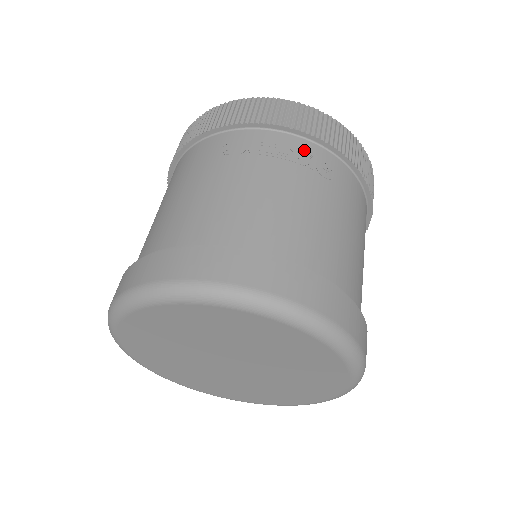
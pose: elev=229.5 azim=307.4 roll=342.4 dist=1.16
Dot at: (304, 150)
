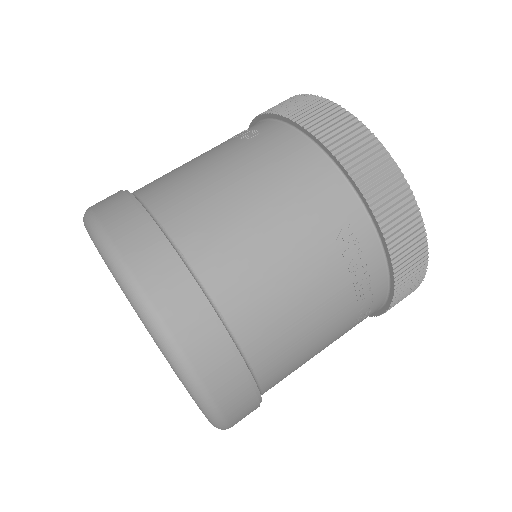
Dot at: (376, 295)
